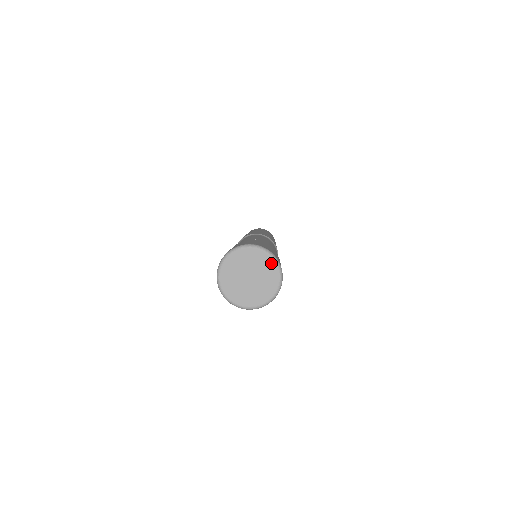
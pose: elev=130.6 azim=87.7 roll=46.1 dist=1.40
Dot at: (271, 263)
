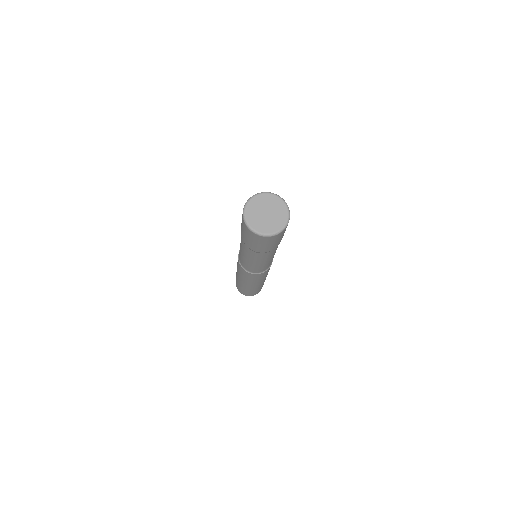
Dot at: (280, 202)
